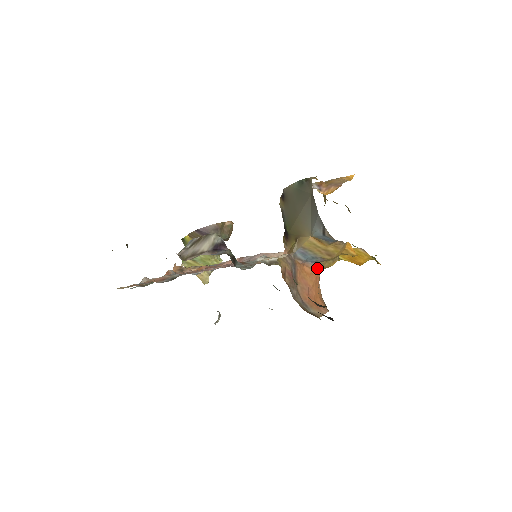
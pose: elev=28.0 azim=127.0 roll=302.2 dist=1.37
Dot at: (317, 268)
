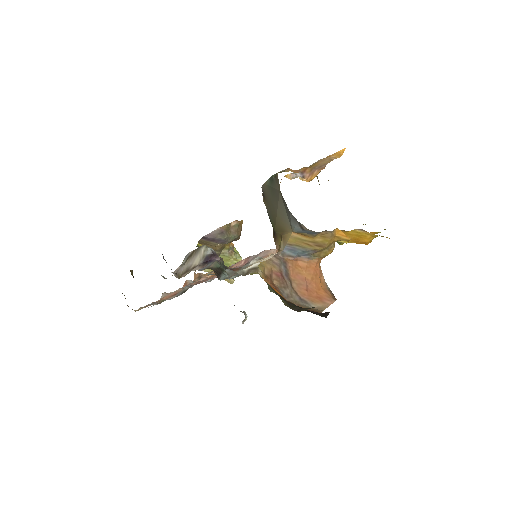
Dot at: (313, 260)
